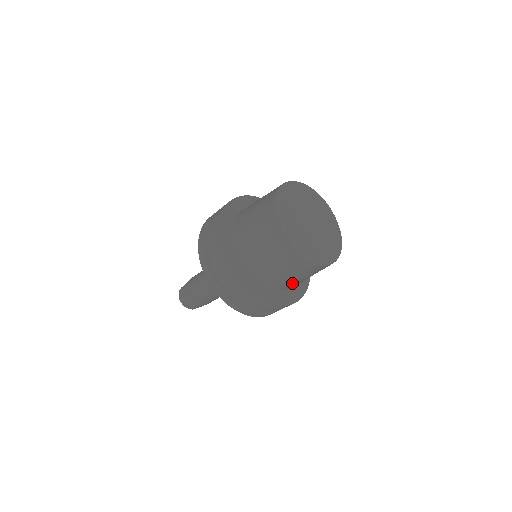
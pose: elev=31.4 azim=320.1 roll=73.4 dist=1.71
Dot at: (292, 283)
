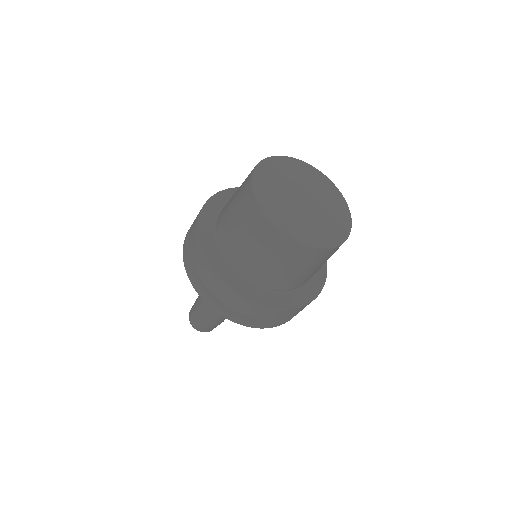
Dot at: (251, 261)
